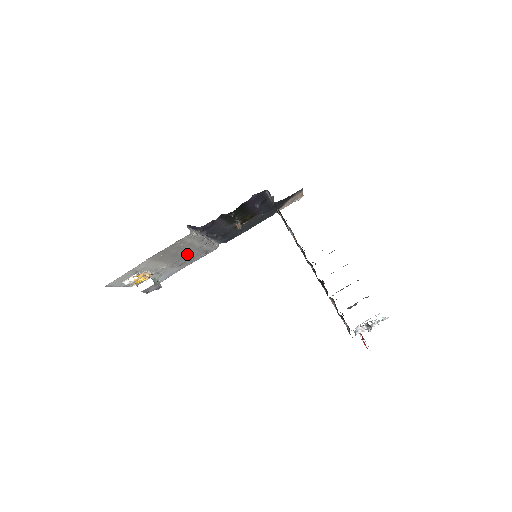
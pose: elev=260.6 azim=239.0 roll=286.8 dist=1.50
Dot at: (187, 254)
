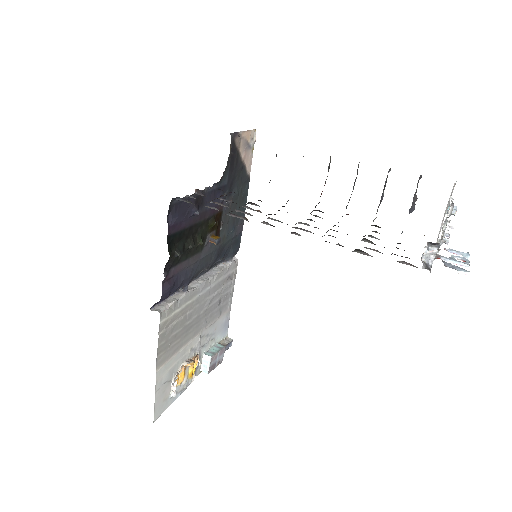
Dot at: (205, 308)
